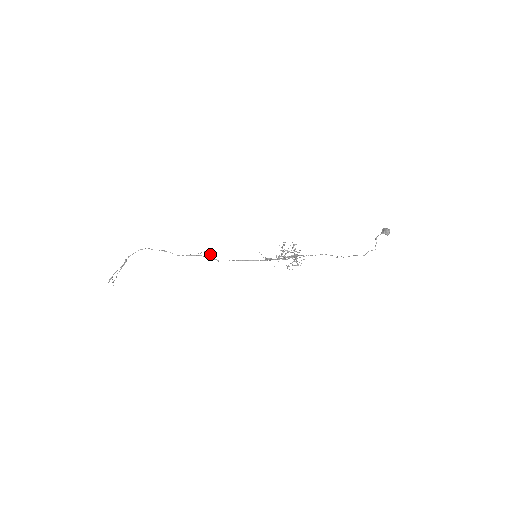
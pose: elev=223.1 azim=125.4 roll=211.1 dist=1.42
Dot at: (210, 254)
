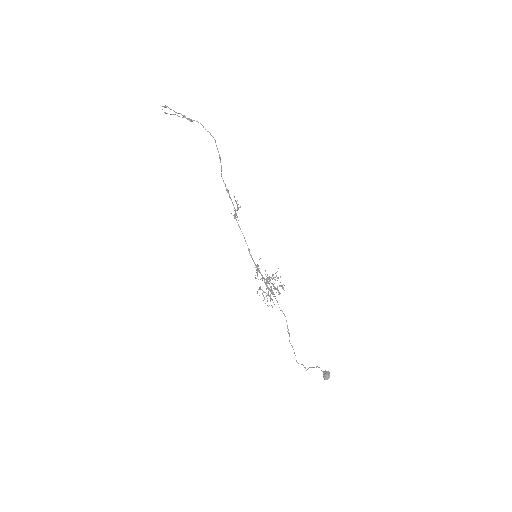
Dot at: (238, 209)
